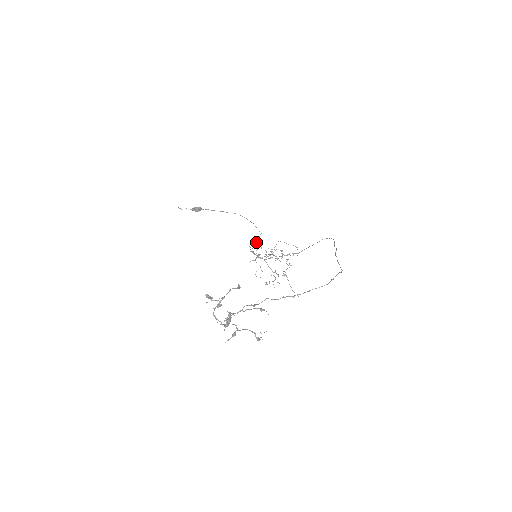
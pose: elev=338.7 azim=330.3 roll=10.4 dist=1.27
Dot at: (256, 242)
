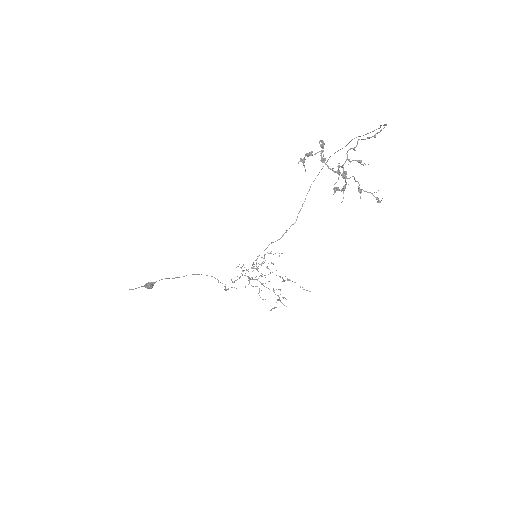
Dot at: (237, 266)
